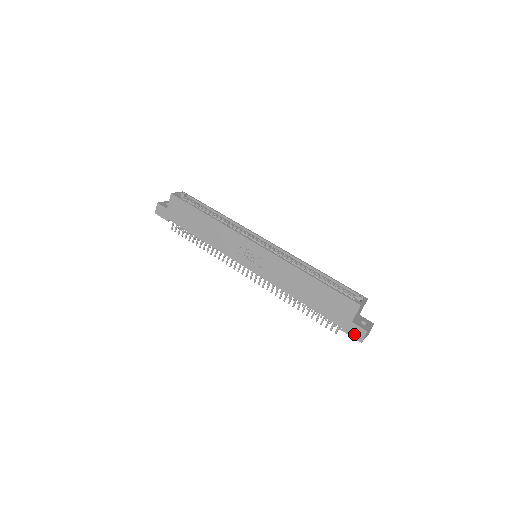
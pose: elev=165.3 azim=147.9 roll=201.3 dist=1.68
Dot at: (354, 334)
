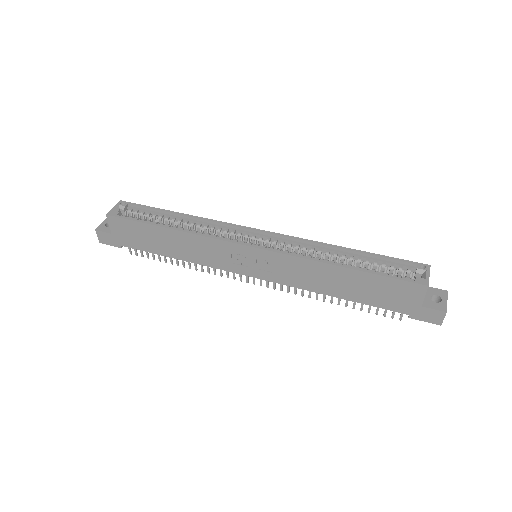
Dot at: (428, 319)
